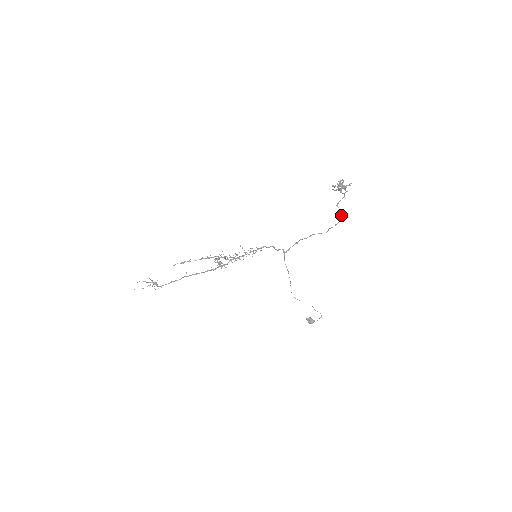
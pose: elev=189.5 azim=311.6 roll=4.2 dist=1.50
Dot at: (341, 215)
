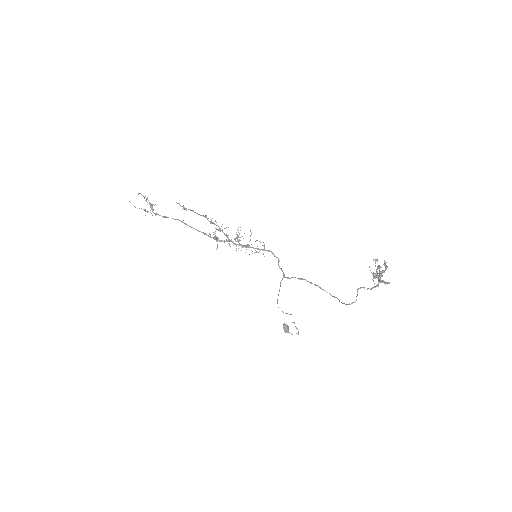
Dot at: (355, 301)
